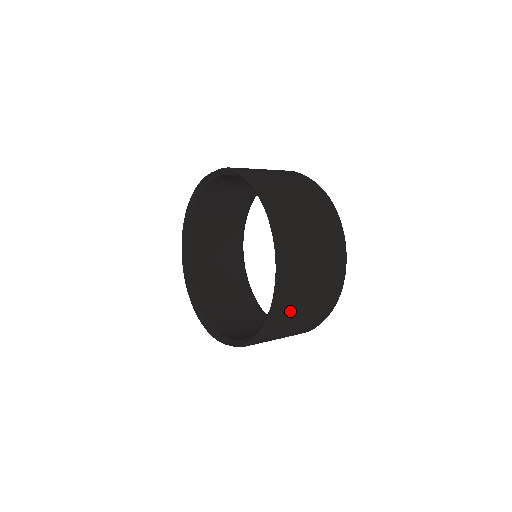
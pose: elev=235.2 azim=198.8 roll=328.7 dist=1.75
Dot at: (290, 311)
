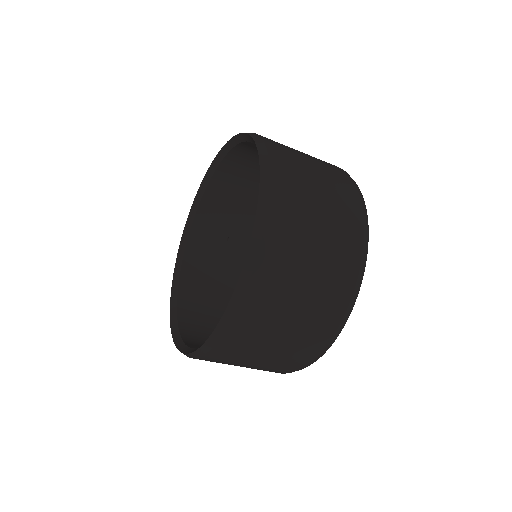
Dot at: (282, 262)
